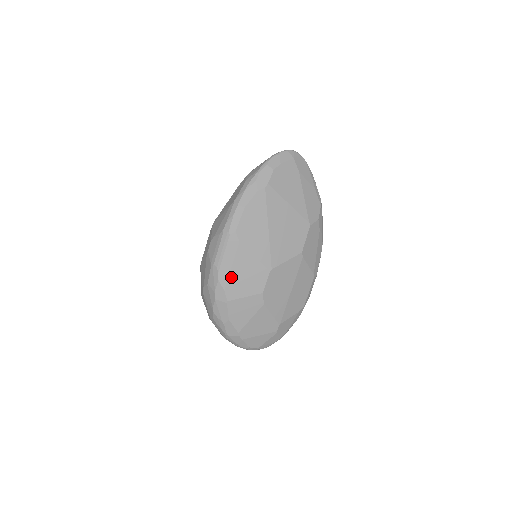
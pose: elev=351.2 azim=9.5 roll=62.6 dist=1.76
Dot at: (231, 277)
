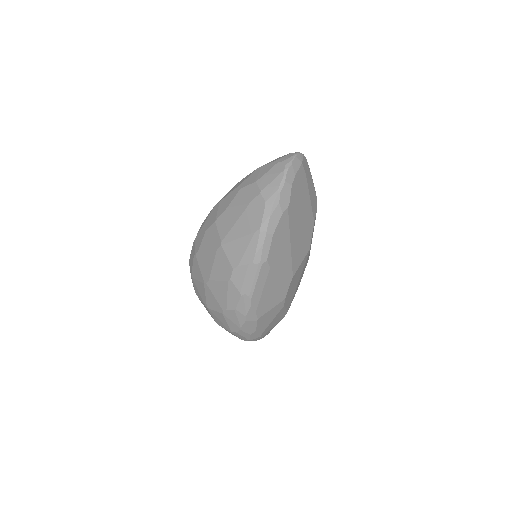
Dot at: (262, 299)
